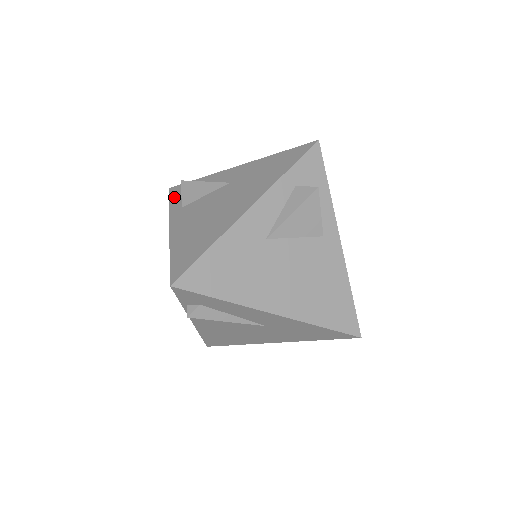
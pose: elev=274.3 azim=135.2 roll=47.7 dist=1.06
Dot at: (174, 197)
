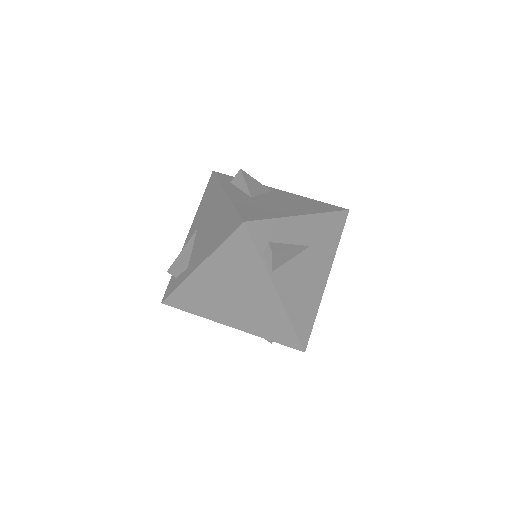
Dot at: (173, 286)
